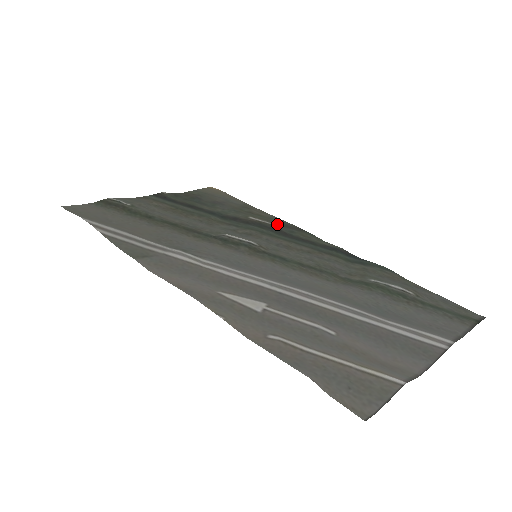
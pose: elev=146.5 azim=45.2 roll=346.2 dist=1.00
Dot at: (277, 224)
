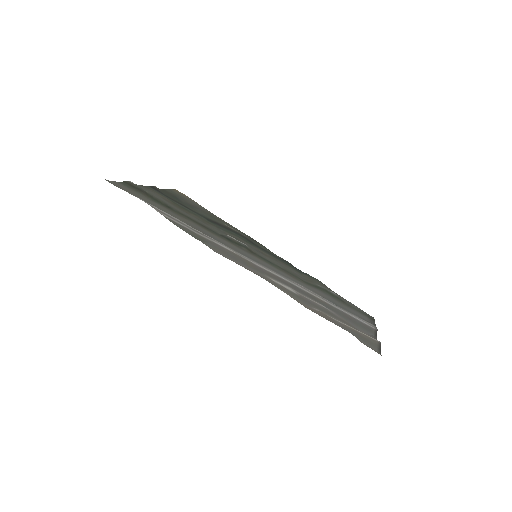
Dot at: (244, 234)
